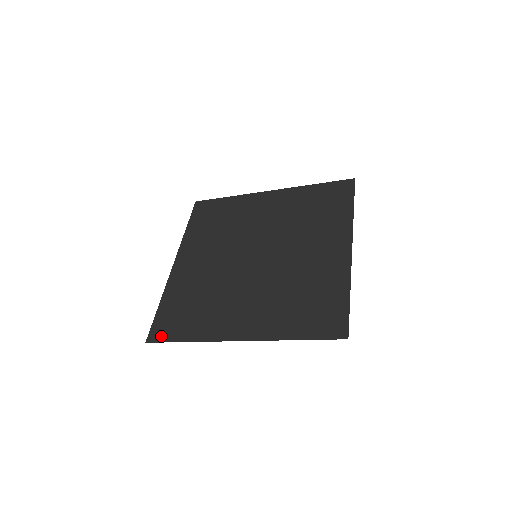
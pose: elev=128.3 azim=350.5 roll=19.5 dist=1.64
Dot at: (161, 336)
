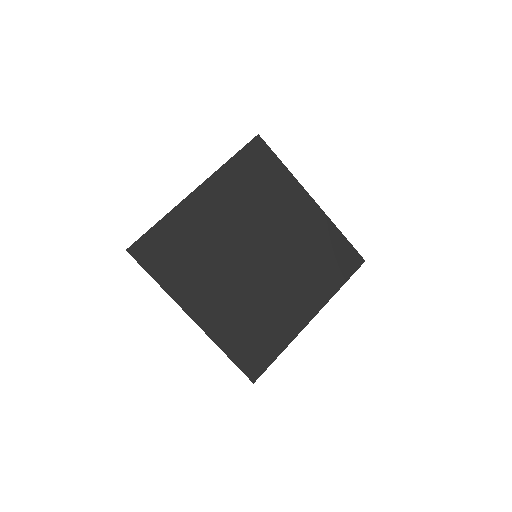
Dot at: (259, 369)
